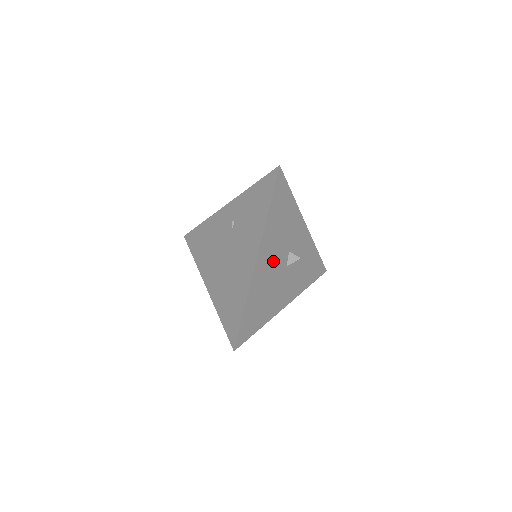
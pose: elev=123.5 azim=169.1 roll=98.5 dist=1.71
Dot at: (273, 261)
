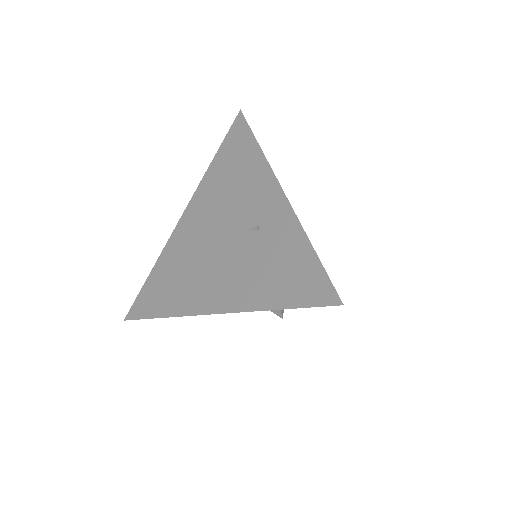
Dot at: occluded
